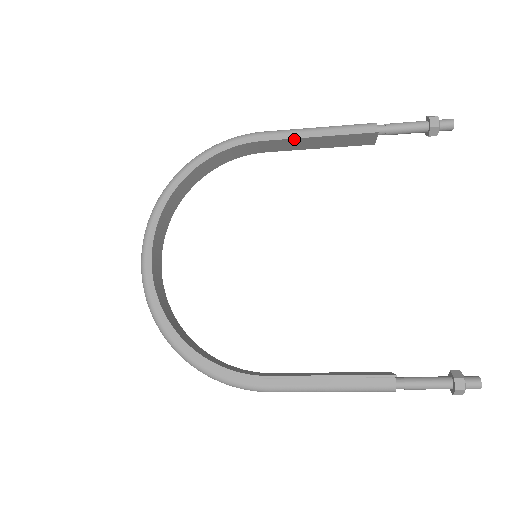
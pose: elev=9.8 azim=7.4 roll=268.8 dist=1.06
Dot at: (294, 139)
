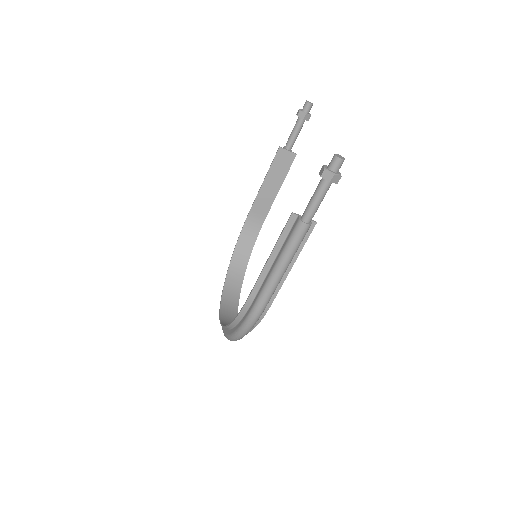
Dot at: (259, 195)
